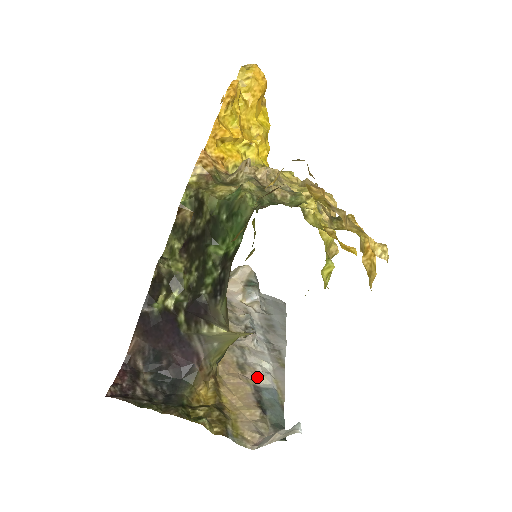
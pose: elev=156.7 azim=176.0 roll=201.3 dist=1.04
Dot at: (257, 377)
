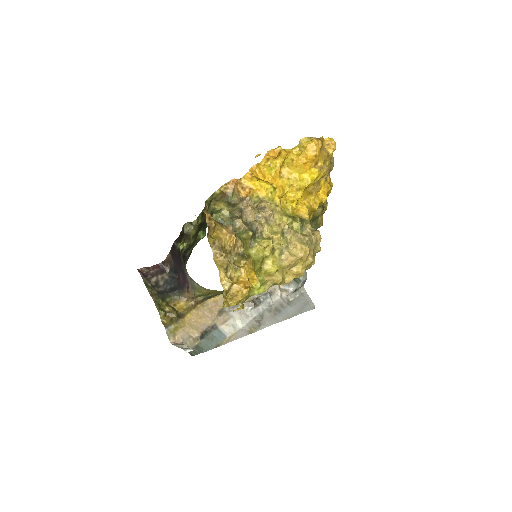
Dot at: (223, 323)
